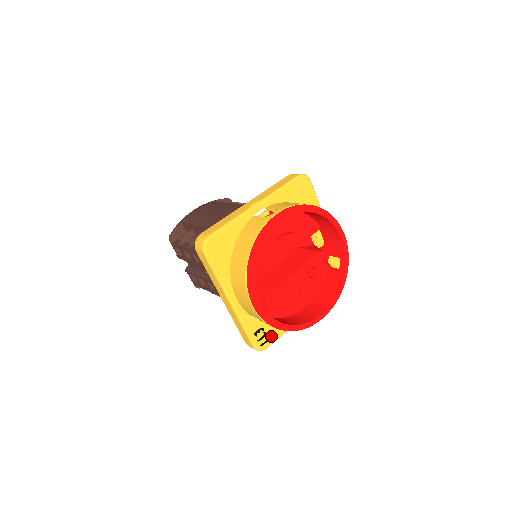
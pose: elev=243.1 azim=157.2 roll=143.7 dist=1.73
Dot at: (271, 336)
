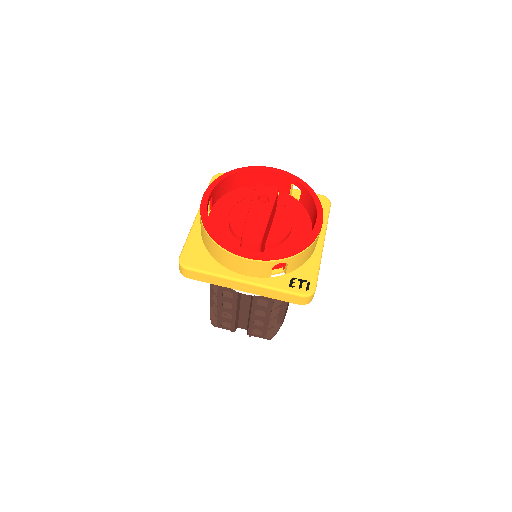
Dot at: (308, 278)
